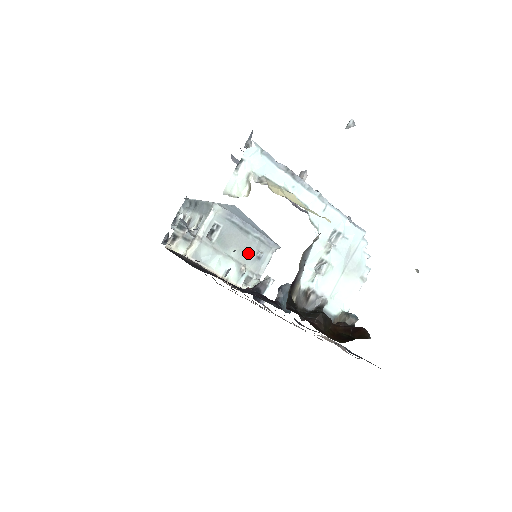
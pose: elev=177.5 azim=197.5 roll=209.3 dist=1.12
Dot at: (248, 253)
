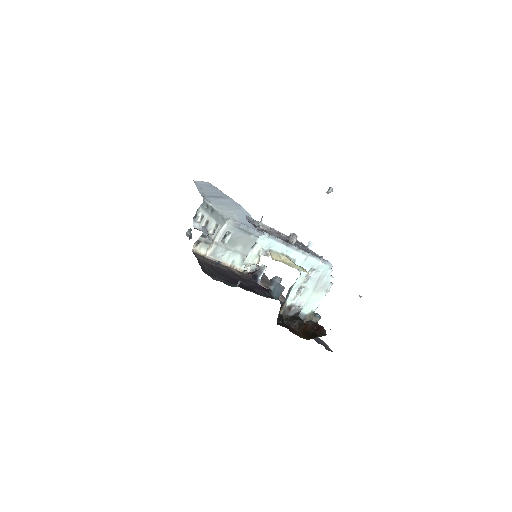
Dot at: (250, 247)
